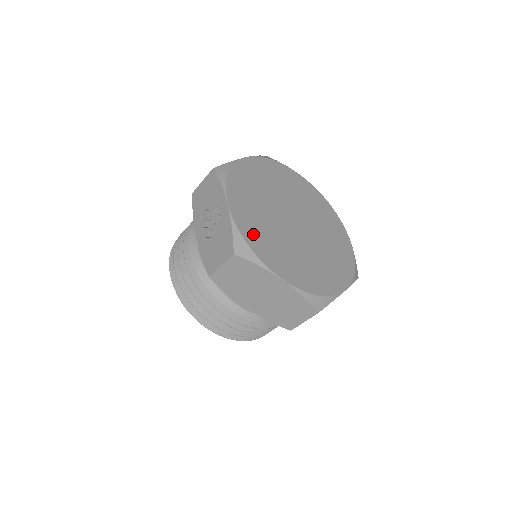
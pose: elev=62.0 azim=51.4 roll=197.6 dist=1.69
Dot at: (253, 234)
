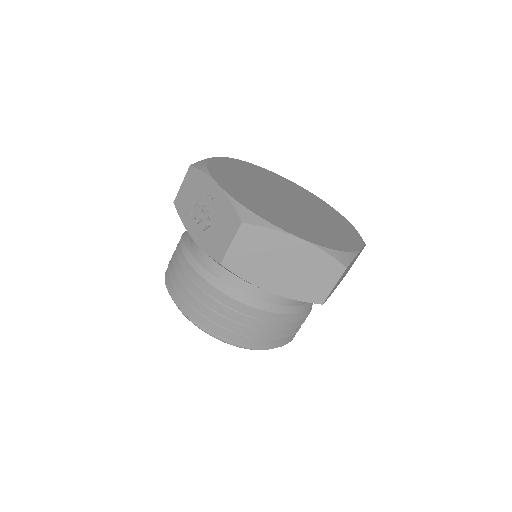
Dot at: (253, 205)
